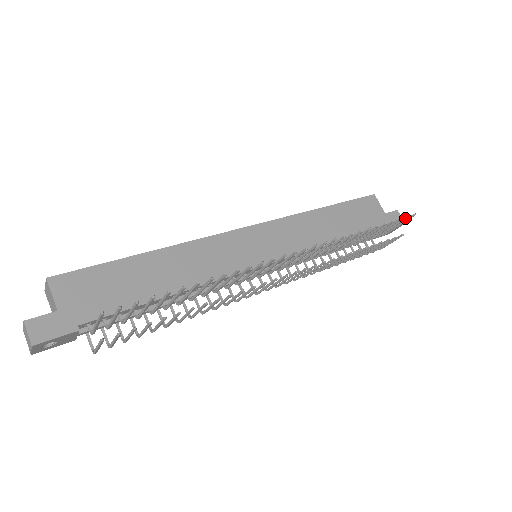
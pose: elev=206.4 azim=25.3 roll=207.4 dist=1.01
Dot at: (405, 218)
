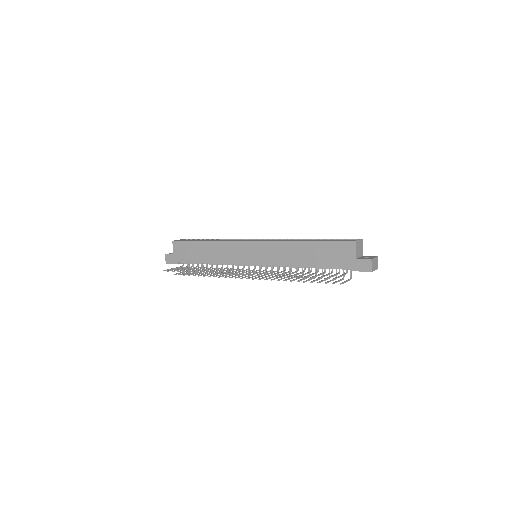
Dot at: (325, 279)
